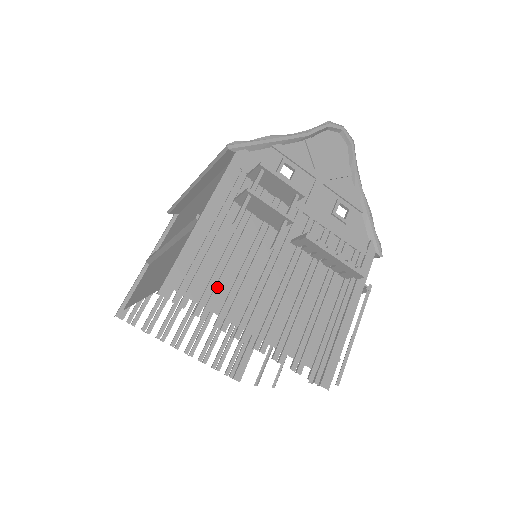
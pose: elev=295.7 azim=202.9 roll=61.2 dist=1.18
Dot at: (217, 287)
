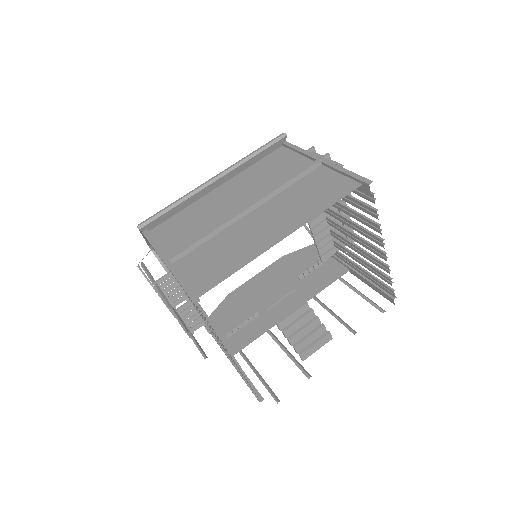
Dot at: (359, 205)
